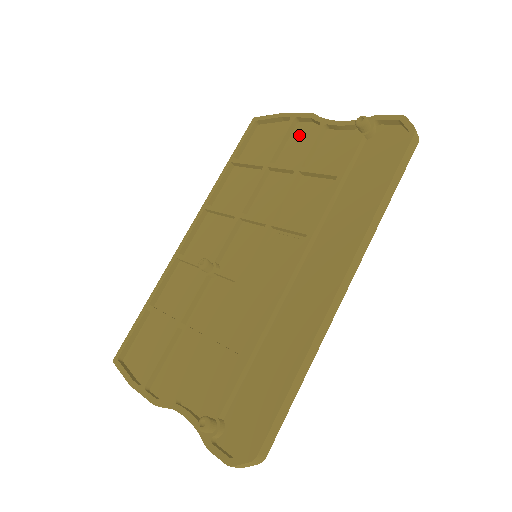
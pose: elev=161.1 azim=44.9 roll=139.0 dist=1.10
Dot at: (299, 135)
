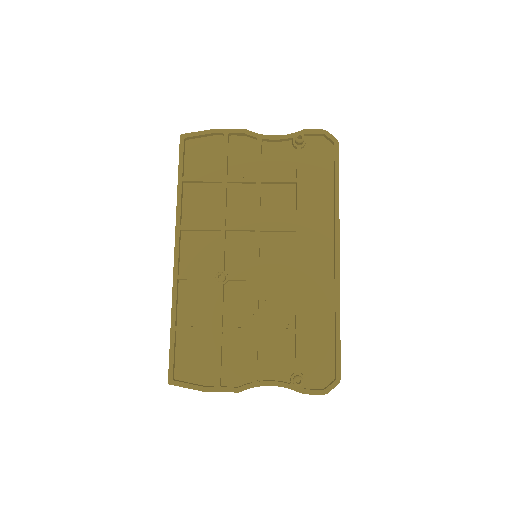
Dot at: (237, 148)
